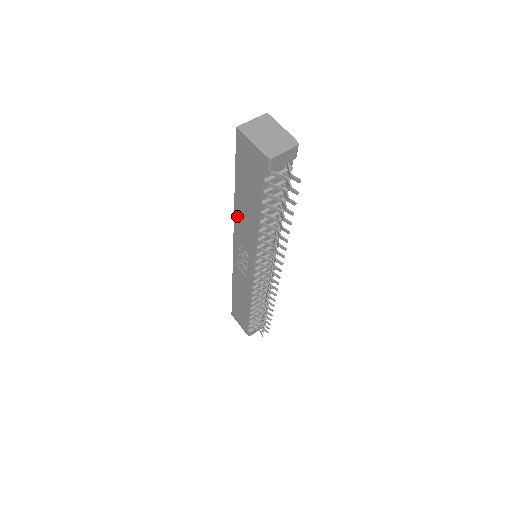
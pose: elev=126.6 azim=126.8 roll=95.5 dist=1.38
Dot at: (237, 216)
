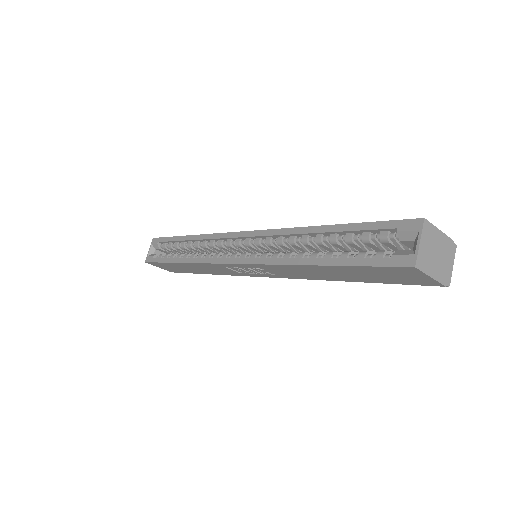
Dot at: (289, 267)
